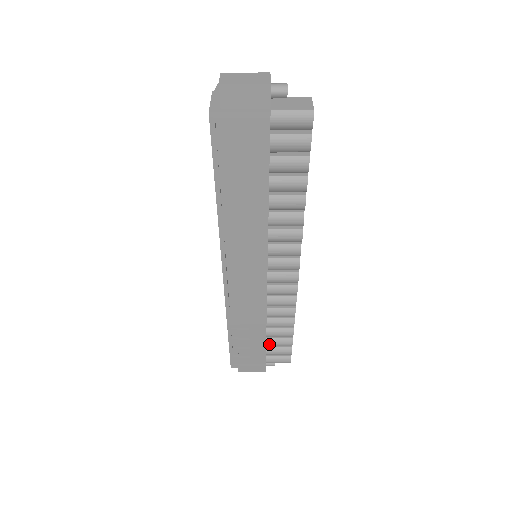
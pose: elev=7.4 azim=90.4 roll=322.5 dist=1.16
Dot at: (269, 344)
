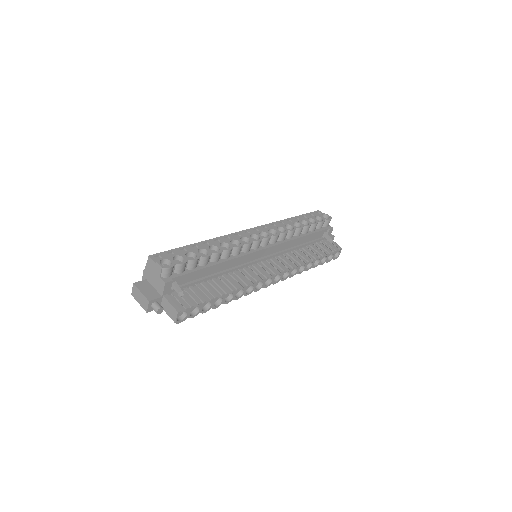
Dot at: occluded
